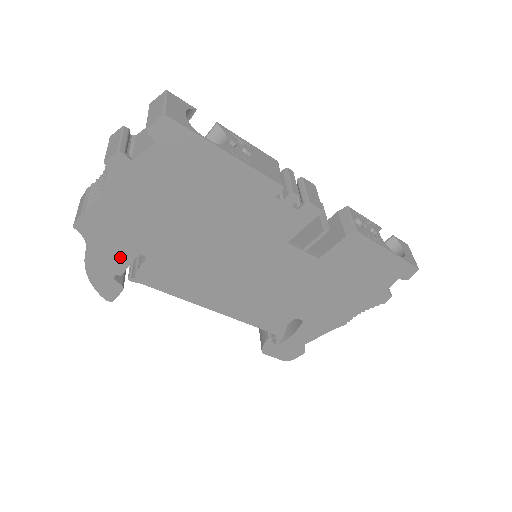
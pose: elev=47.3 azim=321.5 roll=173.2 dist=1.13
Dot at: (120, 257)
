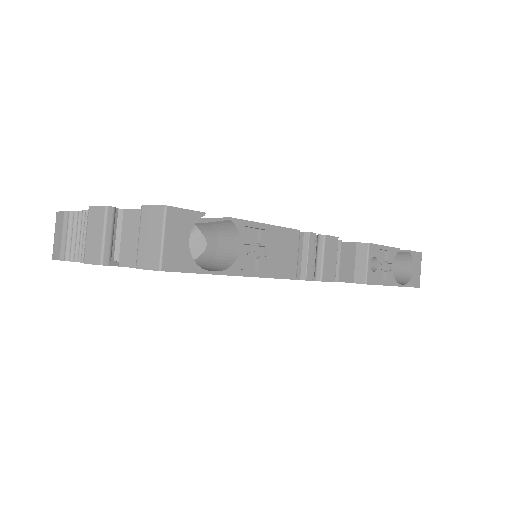
Dot at: occluded
